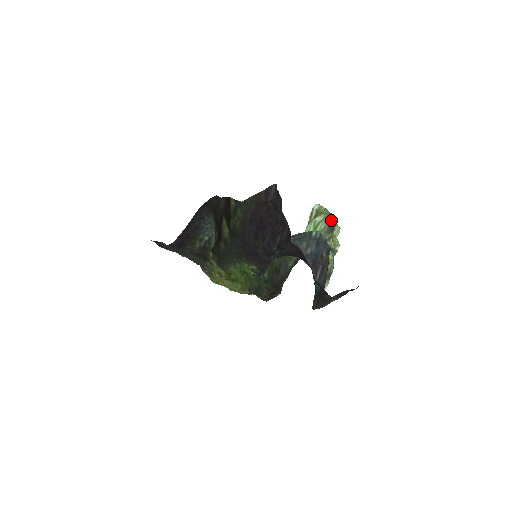
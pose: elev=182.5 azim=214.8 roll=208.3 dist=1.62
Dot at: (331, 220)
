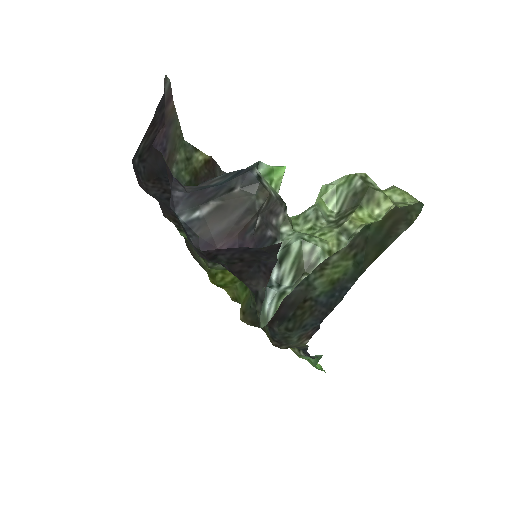
Dot at: (362, 183)
